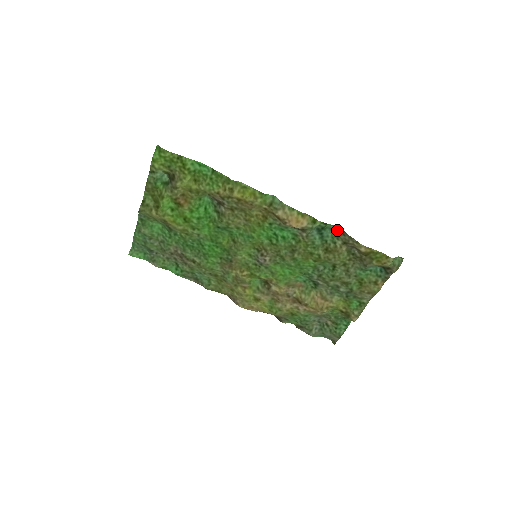
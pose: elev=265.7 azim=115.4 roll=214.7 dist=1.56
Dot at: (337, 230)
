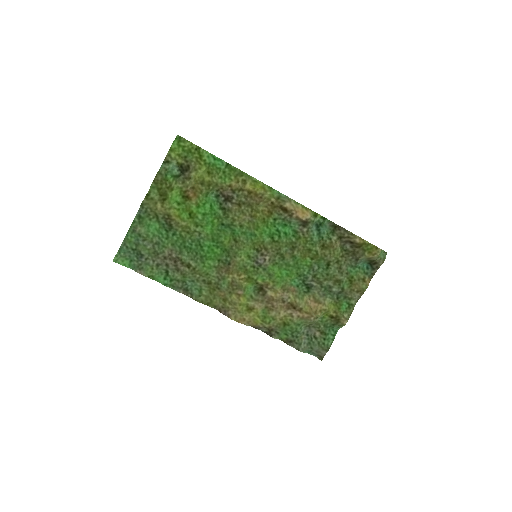
Dot at: (332, 227)
